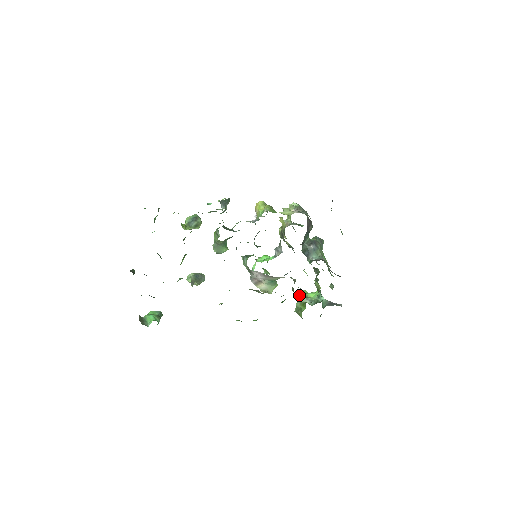
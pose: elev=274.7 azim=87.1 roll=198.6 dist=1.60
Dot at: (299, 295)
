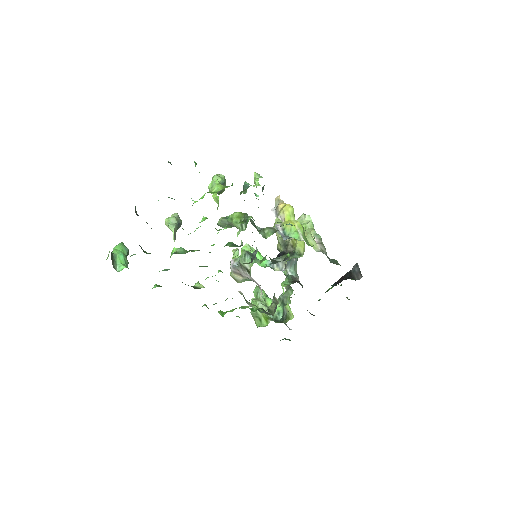
Dot at: (262, 299)
